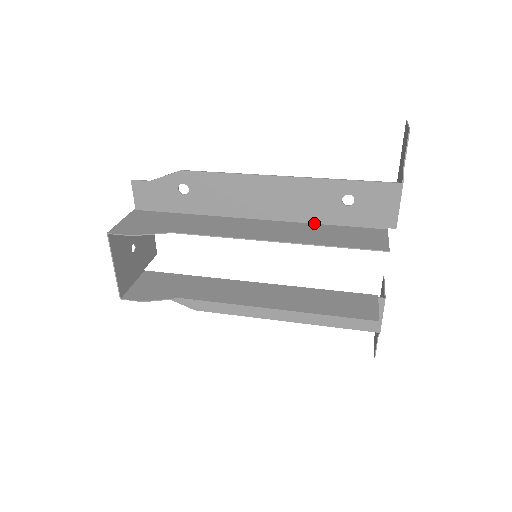
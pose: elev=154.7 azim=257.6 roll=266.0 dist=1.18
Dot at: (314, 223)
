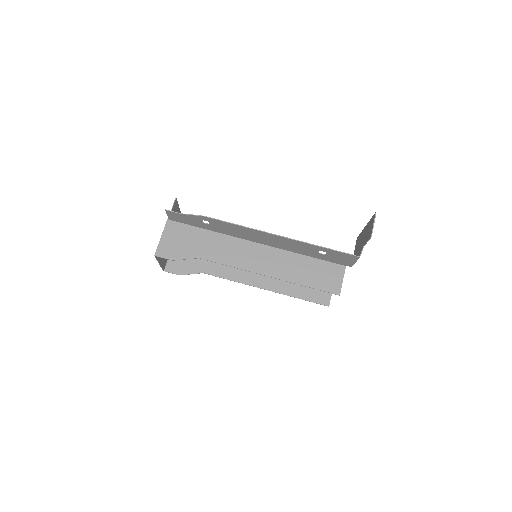
Dot at: (298, 253)
